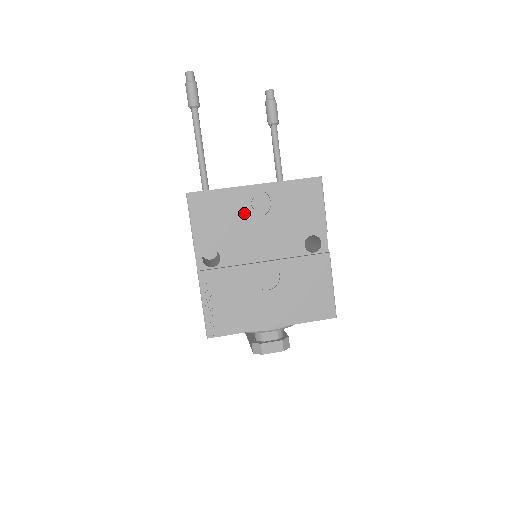
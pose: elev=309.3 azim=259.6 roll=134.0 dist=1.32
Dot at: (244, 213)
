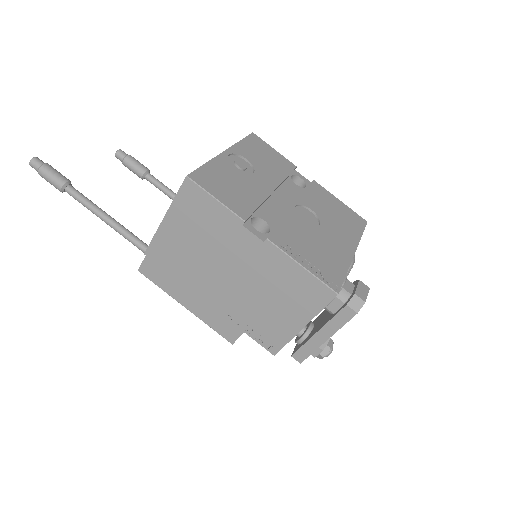
Dot at: (241, 175)
